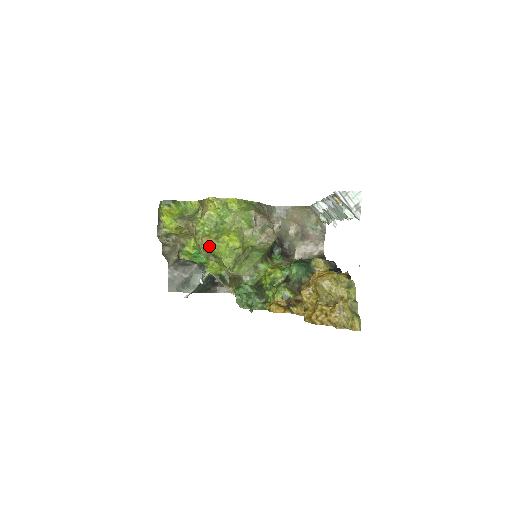
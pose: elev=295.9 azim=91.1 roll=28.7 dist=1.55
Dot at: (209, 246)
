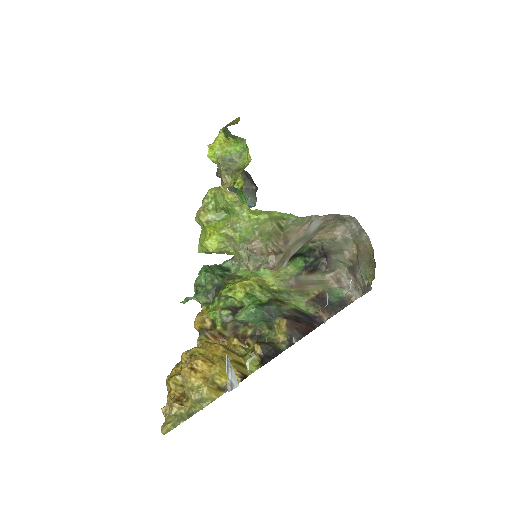
Dot at: (198, 221)
